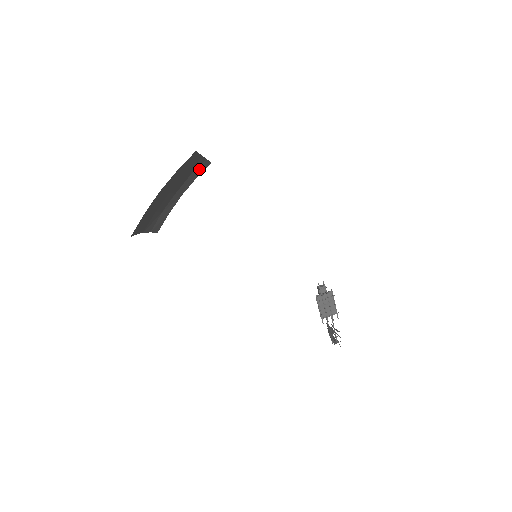
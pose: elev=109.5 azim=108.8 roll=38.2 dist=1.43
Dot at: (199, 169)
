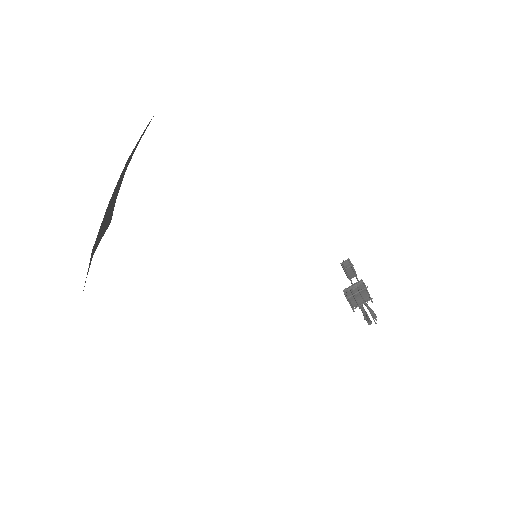
Dot at: (139, 139)
